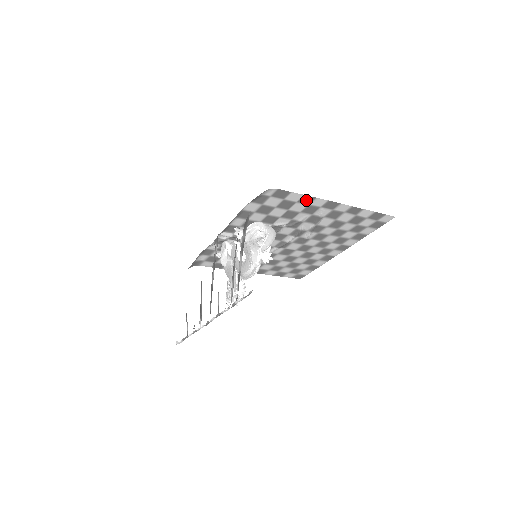
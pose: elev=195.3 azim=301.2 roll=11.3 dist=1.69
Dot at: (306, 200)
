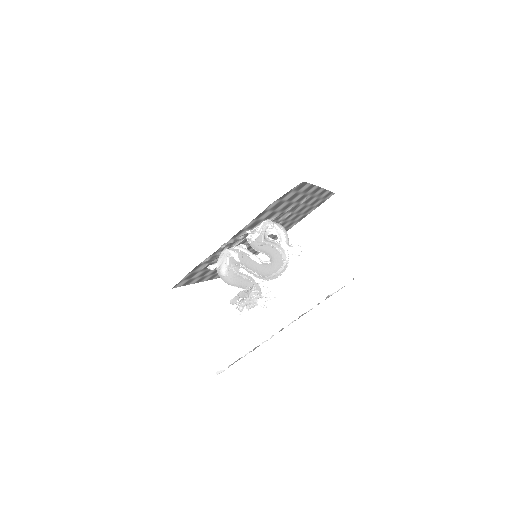
Dot at: (308, 189)
